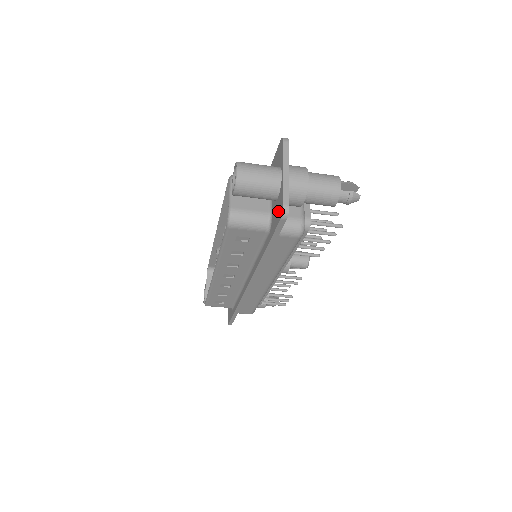
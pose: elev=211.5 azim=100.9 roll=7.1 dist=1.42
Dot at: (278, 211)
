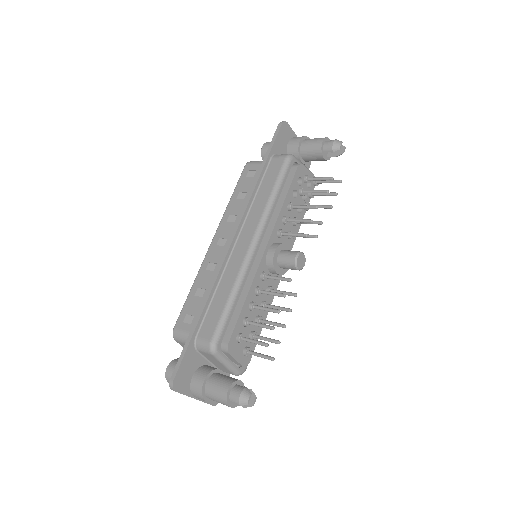
Dot at: occluded
